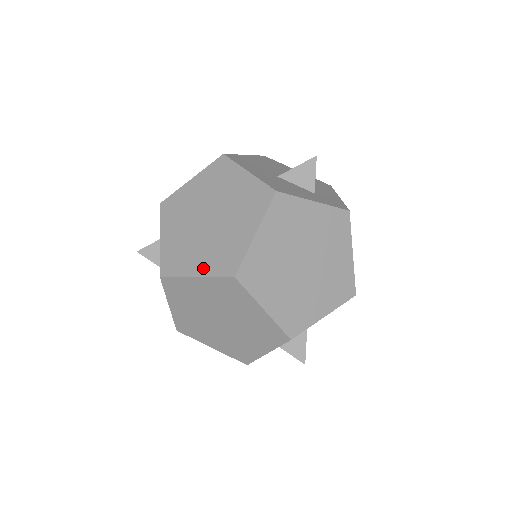
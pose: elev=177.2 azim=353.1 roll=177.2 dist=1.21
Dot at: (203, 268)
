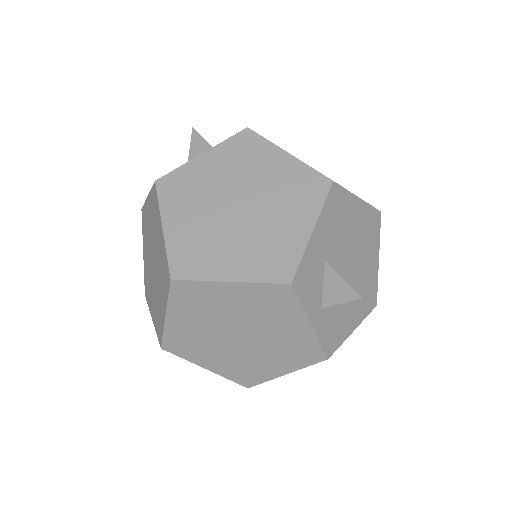
Dot at: (164, 303)
